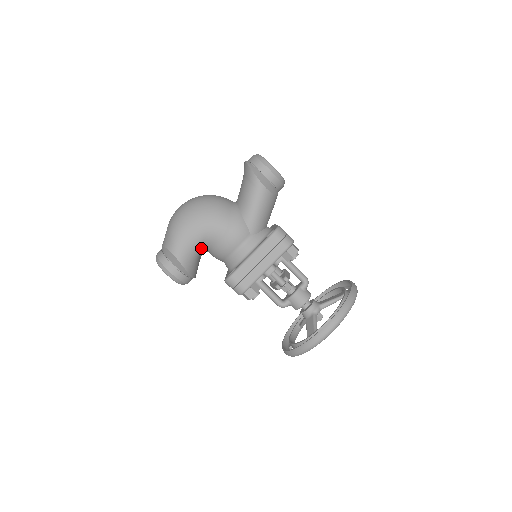
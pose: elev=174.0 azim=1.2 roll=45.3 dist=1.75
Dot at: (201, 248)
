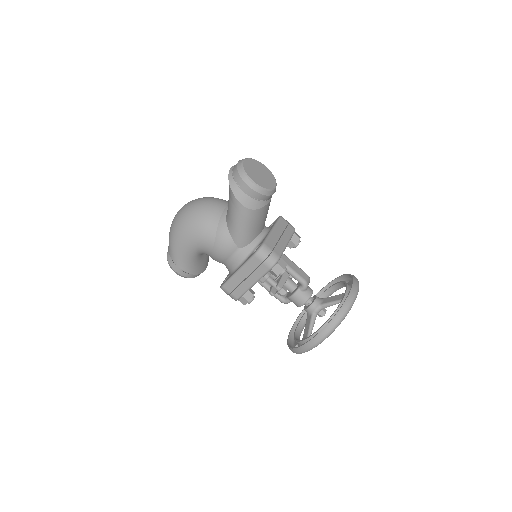
Dot at: (198, 255)
